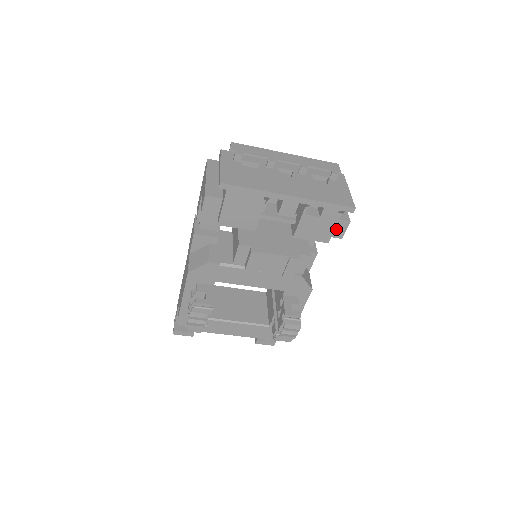
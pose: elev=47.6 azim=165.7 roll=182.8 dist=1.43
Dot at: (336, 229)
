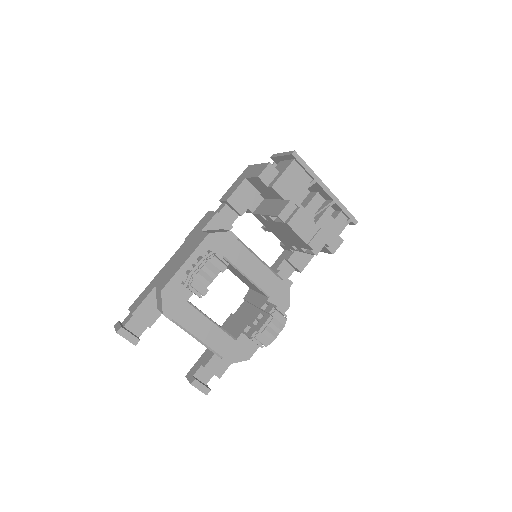
Dot at: (333, 243)
